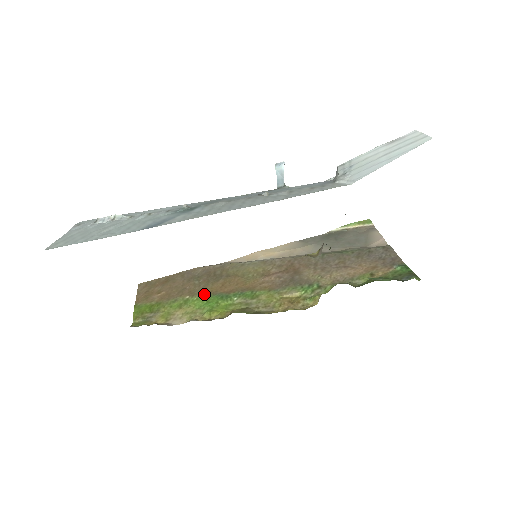
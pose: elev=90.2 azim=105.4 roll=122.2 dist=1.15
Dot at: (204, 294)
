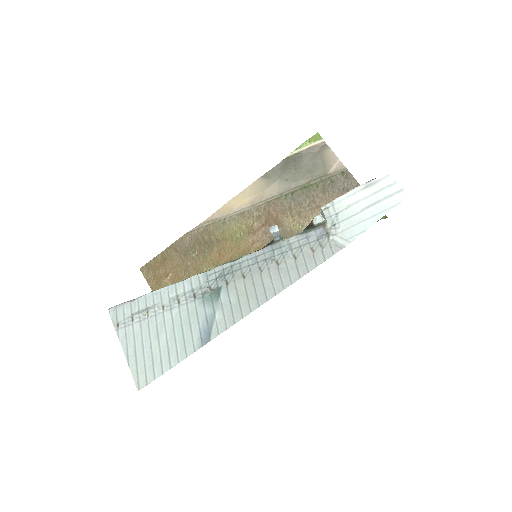
Dot at: (209, 269)
